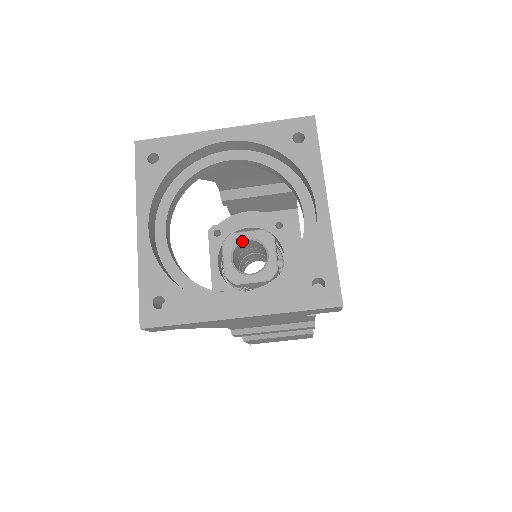
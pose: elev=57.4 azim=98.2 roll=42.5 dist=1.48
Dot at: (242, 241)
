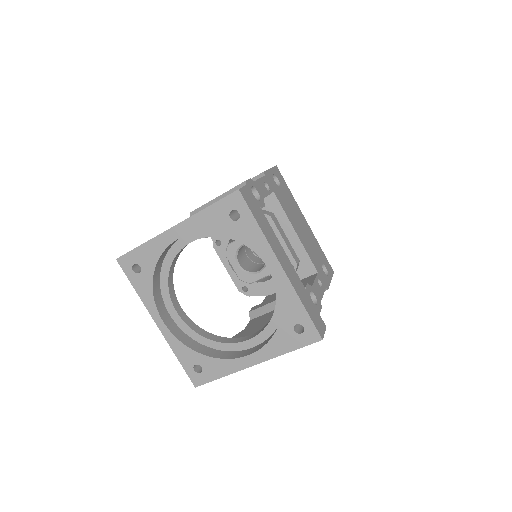
Dot at: (240, 248)
